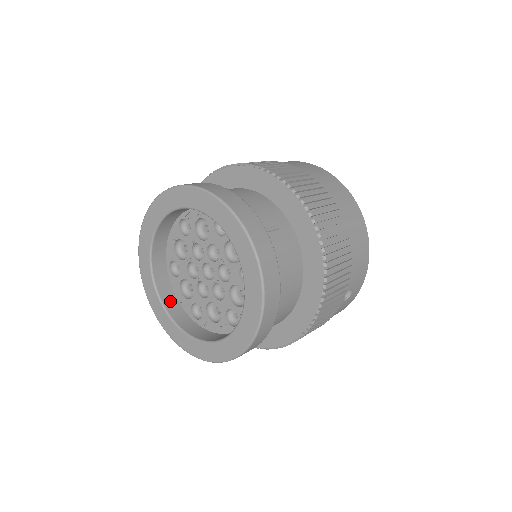
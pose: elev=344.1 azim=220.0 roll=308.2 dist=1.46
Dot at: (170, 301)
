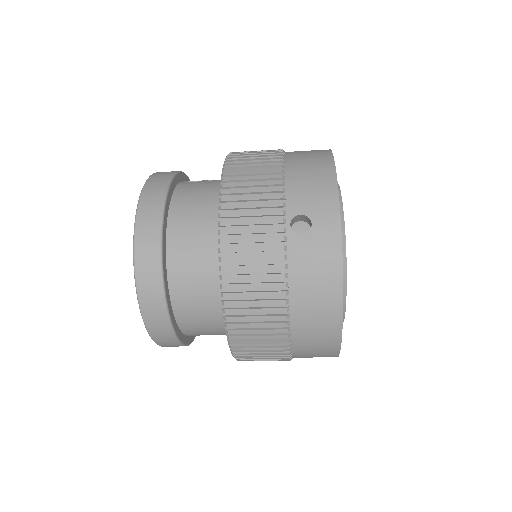
Dot at: occluded
